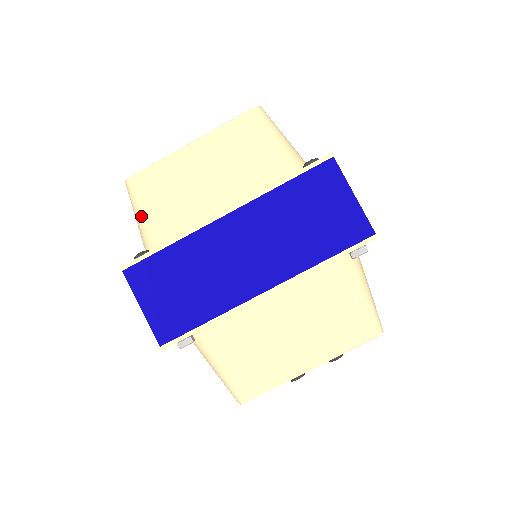
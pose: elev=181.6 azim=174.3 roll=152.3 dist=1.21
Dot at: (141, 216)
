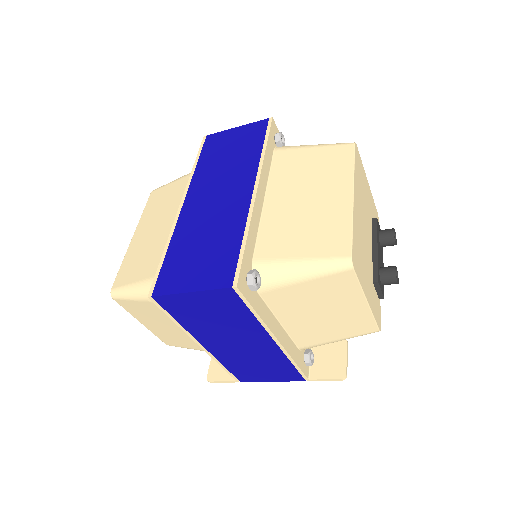
Dot at: (138, 285)
